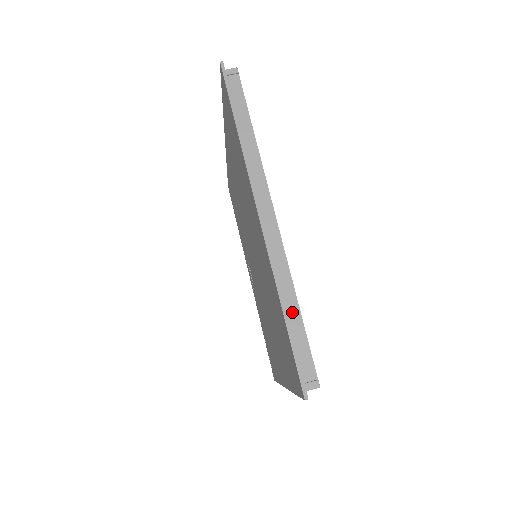
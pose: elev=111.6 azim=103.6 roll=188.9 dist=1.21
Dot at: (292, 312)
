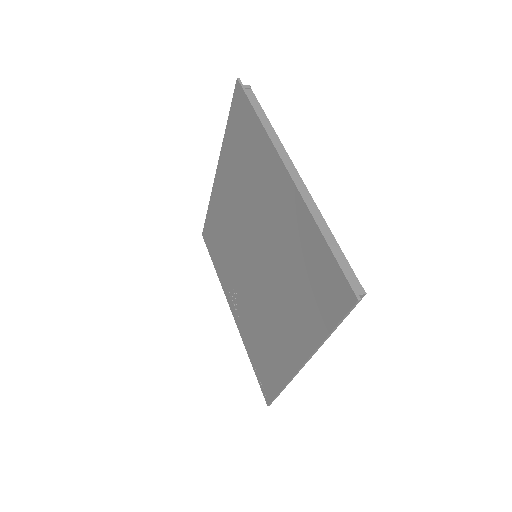
Dot at: (329, 239)
